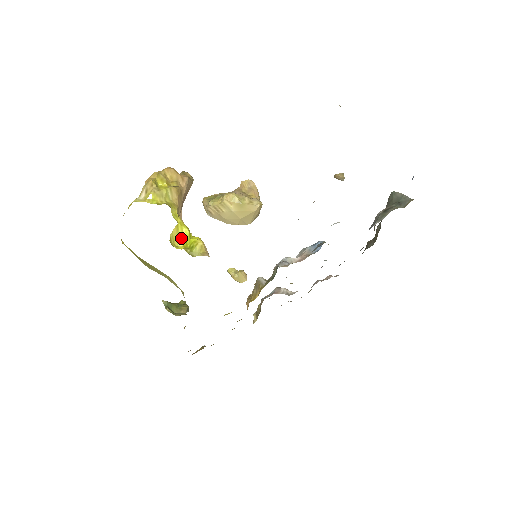
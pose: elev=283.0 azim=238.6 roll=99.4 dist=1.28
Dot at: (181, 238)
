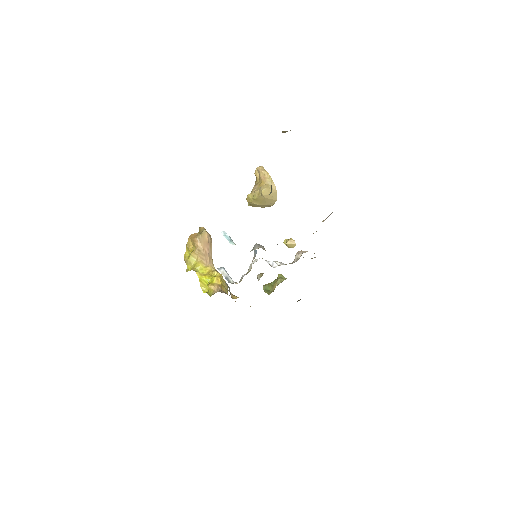
Dot at: (206, 284)
